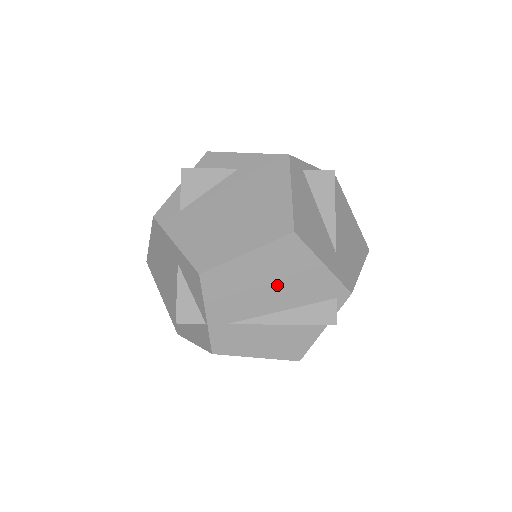
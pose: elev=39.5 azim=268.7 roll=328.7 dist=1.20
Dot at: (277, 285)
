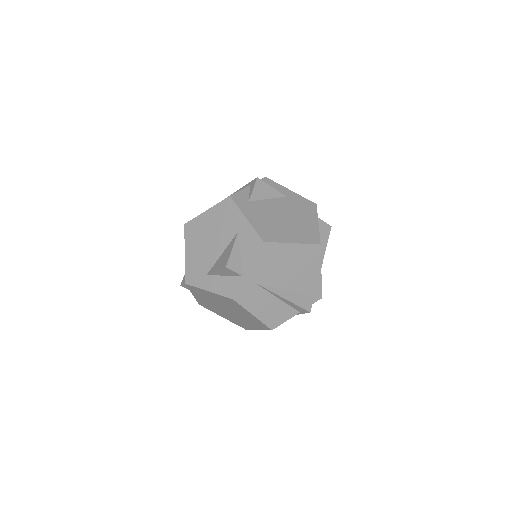
Dot at: (294, 272)
